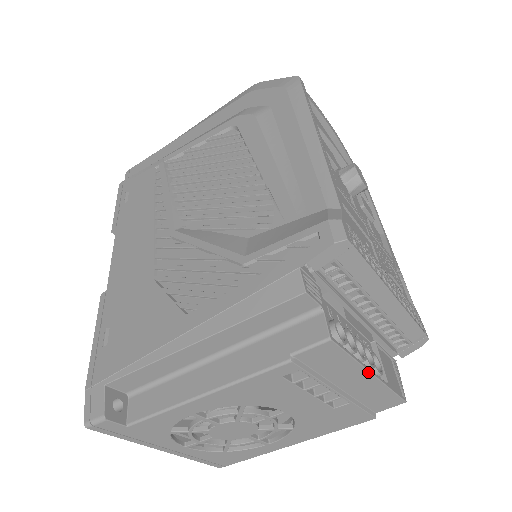
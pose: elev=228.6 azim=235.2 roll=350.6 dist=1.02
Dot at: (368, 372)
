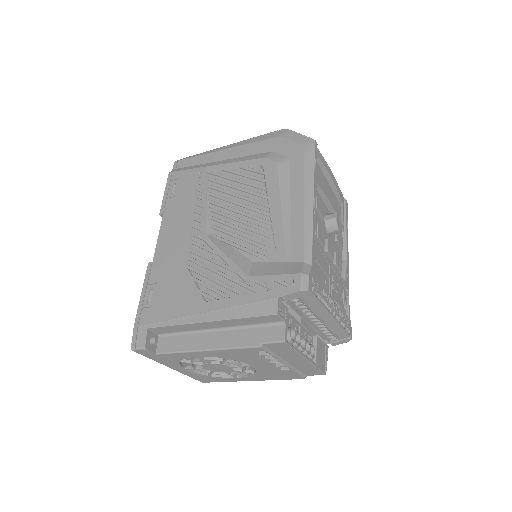
Dot at: (304, 358)
